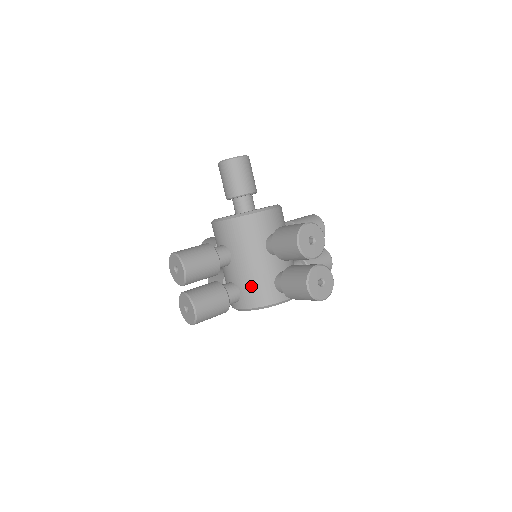
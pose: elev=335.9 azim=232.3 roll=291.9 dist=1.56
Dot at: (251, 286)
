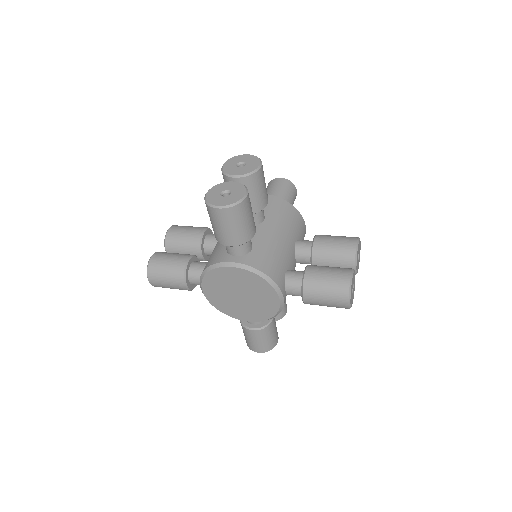
Dot at: (212, 253)
